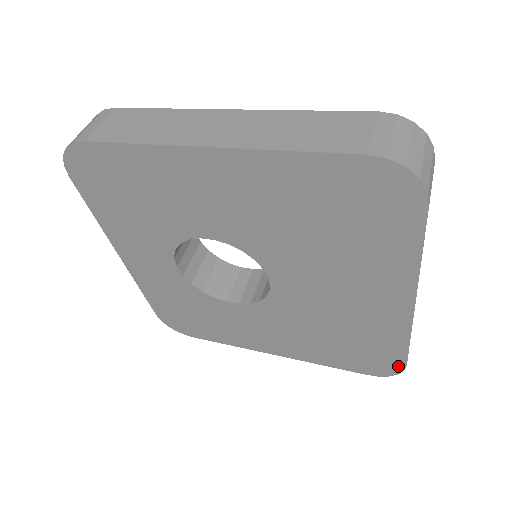
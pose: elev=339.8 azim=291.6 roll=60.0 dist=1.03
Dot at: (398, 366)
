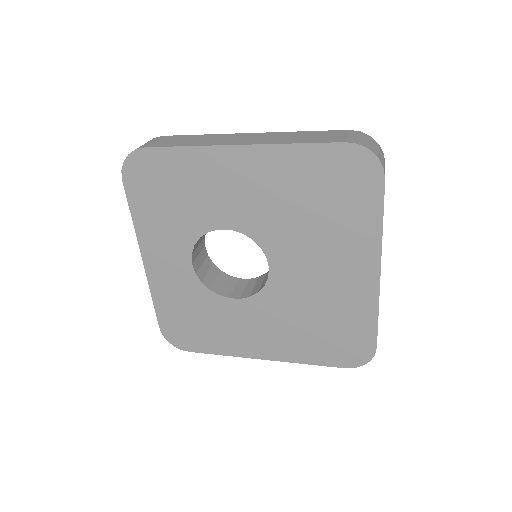
Dot at: (370, 350)
